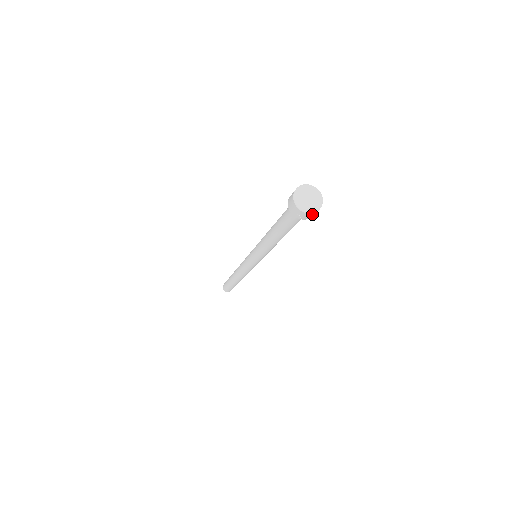
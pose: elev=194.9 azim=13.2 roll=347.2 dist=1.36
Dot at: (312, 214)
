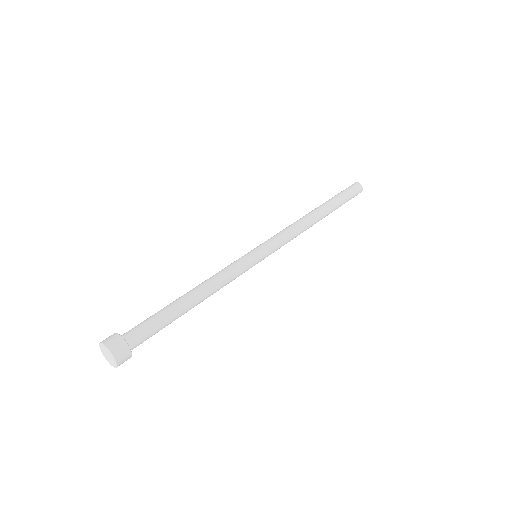
Dot at: occluded
